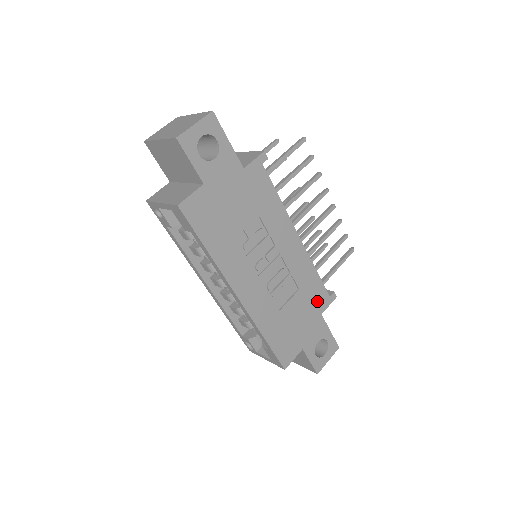
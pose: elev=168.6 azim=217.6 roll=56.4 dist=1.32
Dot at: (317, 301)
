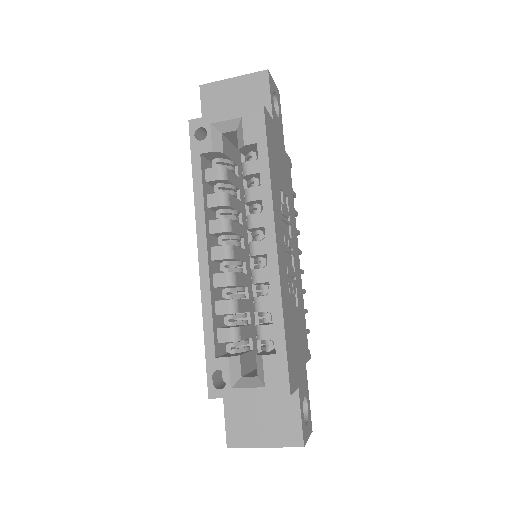
Dot at: (304, 342)
